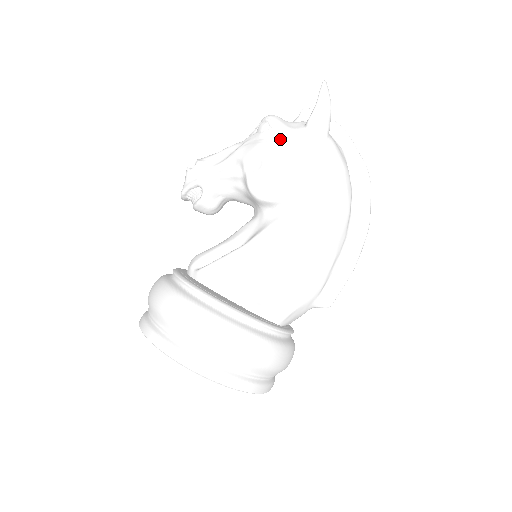
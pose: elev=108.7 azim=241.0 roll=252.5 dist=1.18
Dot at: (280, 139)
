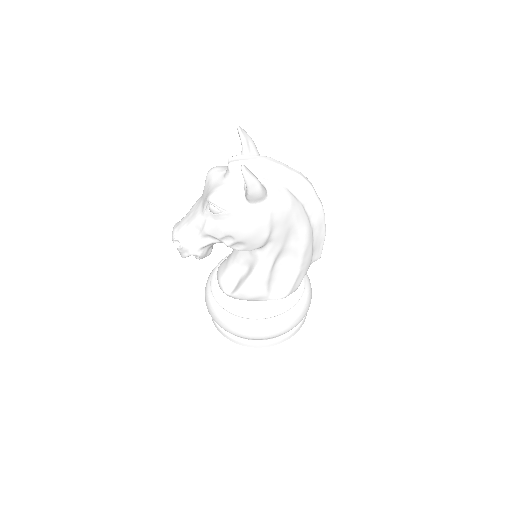
Dot at: (235, 219)
